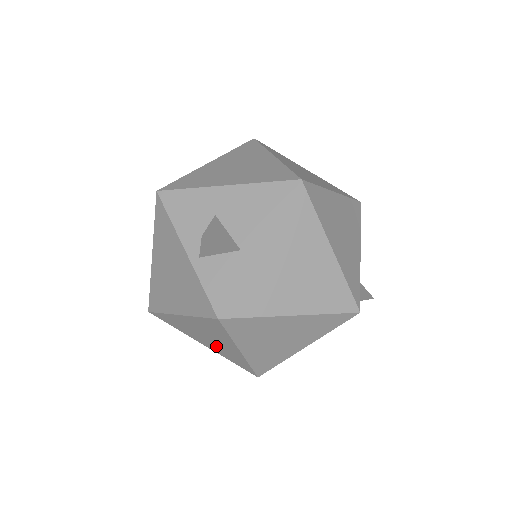
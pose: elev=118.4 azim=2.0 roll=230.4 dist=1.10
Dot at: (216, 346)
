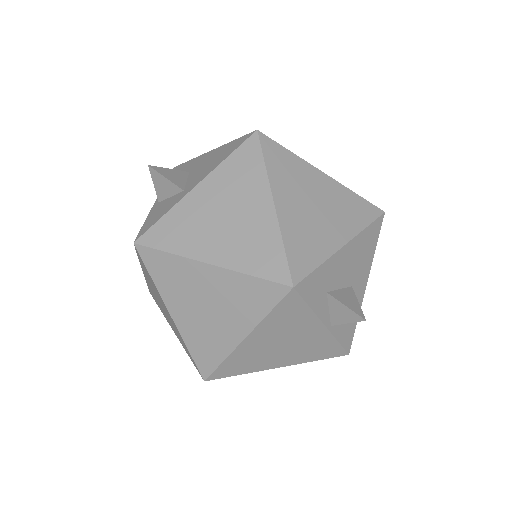
Dot at: (171, 323)
